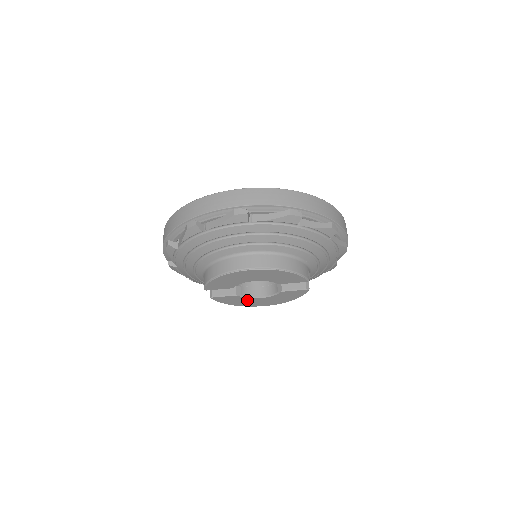
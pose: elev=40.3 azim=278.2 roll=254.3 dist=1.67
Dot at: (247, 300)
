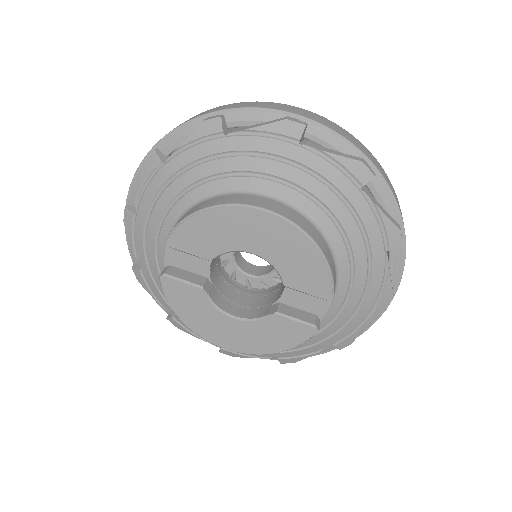
Dot at: (210, 314)
